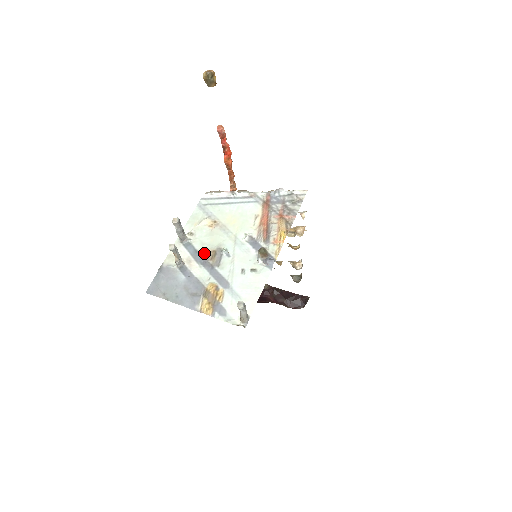
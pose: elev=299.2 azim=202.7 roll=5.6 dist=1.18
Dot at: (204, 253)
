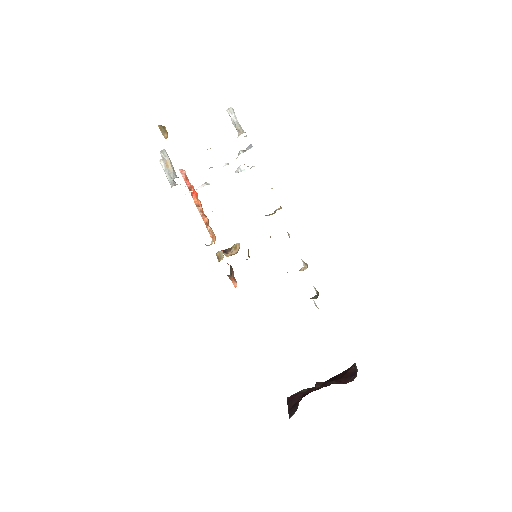
Dot at: occluded
